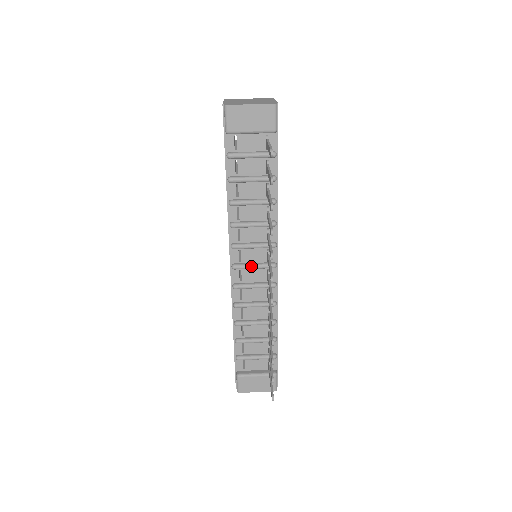
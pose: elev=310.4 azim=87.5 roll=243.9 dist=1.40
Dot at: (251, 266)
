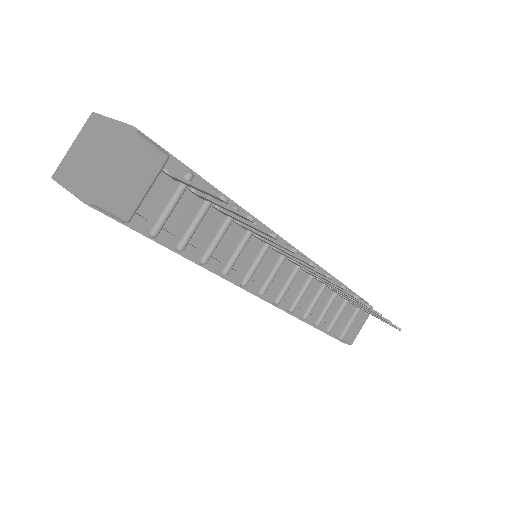
Dot at: (273, 275)
